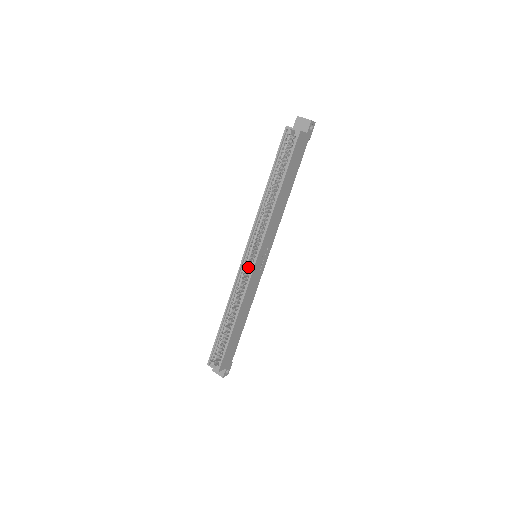
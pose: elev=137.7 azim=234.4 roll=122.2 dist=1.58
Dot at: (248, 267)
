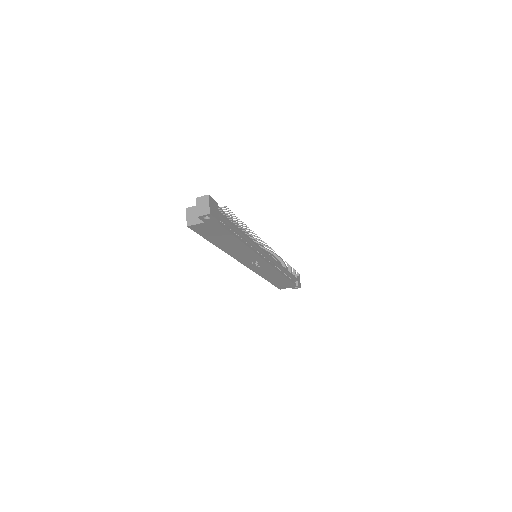
Dot at: occluded
